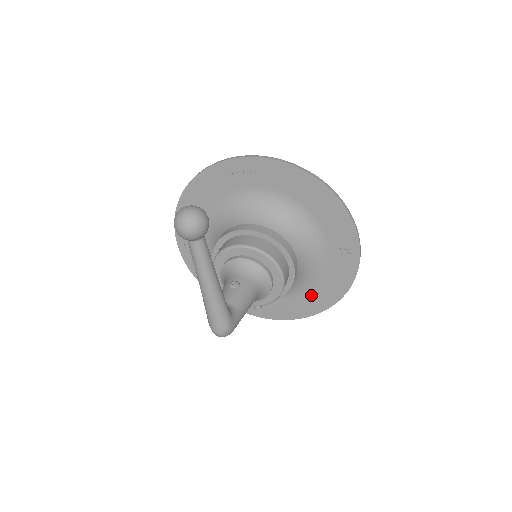
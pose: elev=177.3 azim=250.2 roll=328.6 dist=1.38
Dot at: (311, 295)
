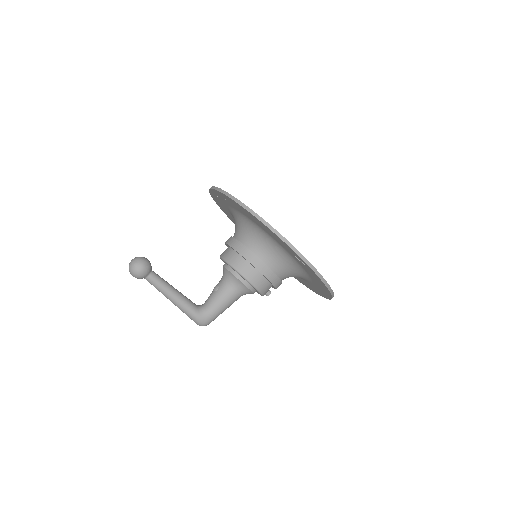
Dot at: (316, 285)
